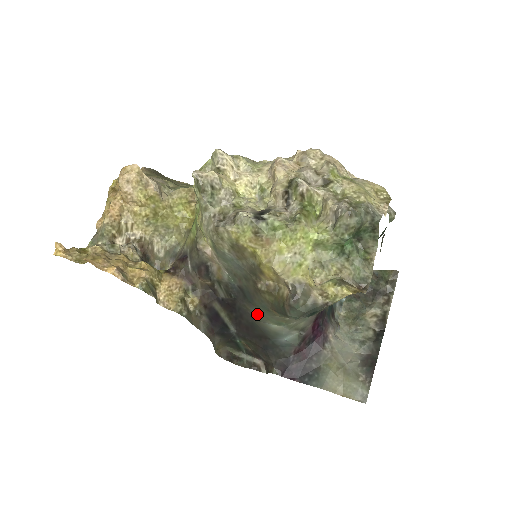
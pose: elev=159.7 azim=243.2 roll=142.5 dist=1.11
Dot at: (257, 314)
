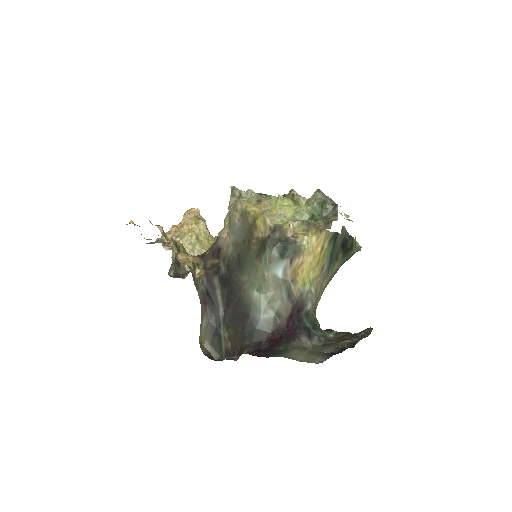
Dot at: (245, 281)
